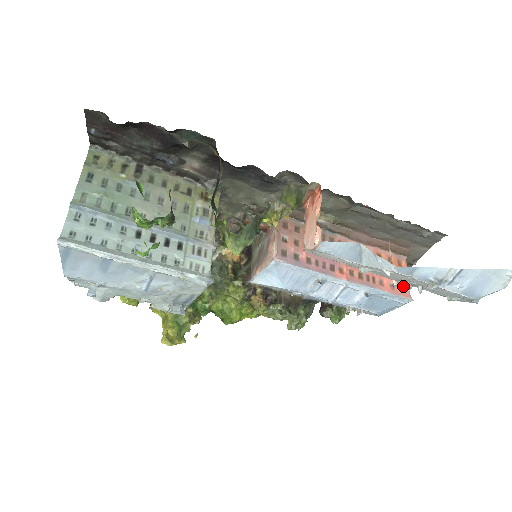
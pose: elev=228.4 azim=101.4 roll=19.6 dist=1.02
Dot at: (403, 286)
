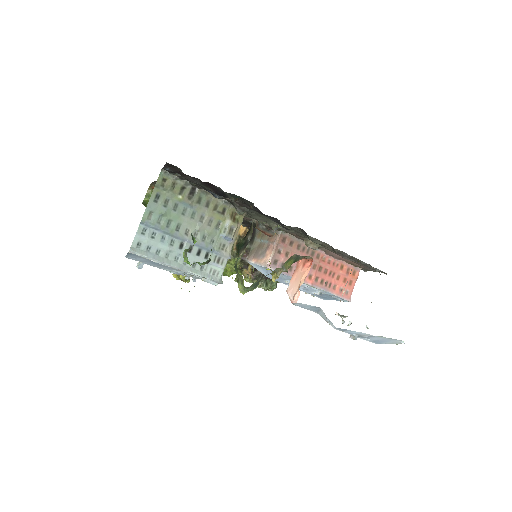
Dot at: (341, 315)
